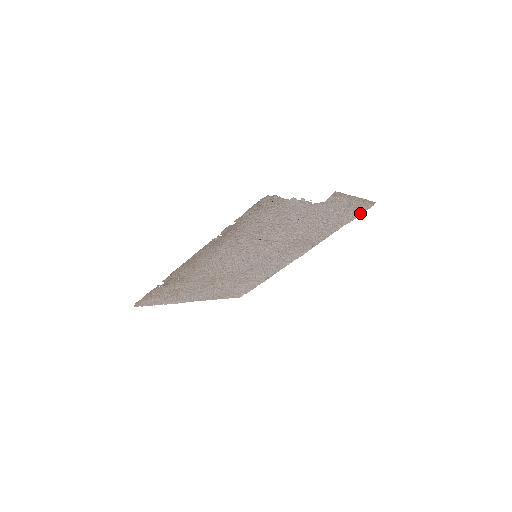
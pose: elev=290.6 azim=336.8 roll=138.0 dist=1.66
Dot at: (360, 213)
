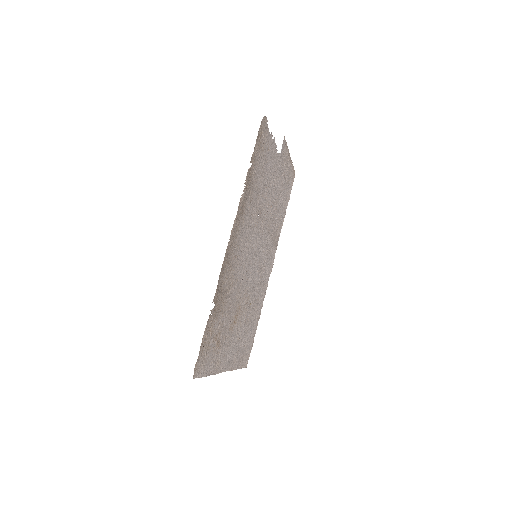
Dot at: (290, 190)
